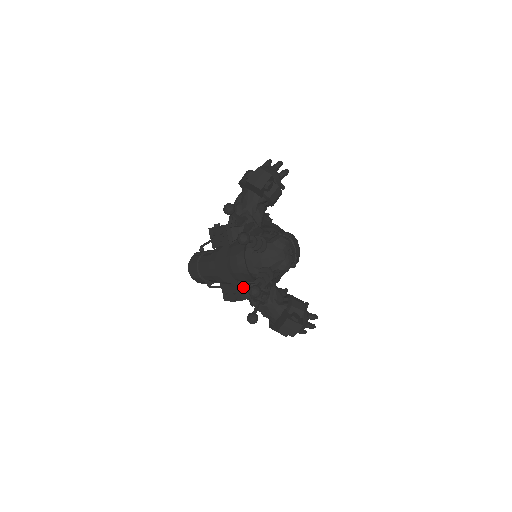
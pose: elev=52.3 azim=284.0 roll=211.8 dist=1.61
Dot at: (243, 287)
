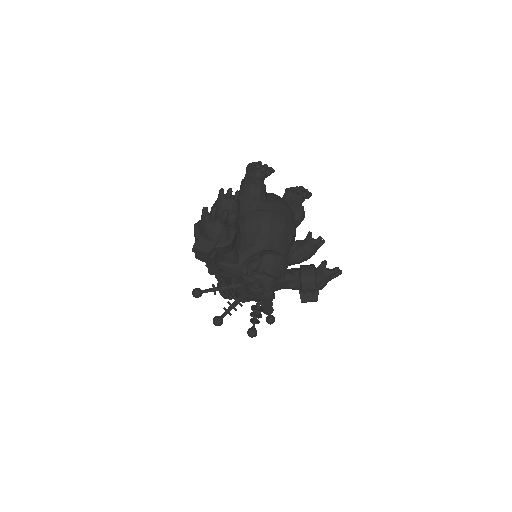
Dot at: occluded
